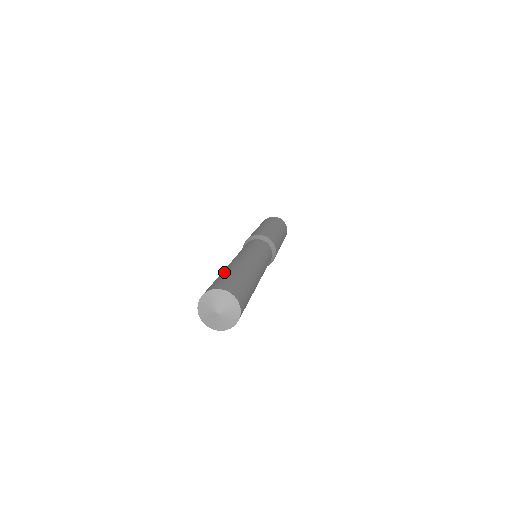
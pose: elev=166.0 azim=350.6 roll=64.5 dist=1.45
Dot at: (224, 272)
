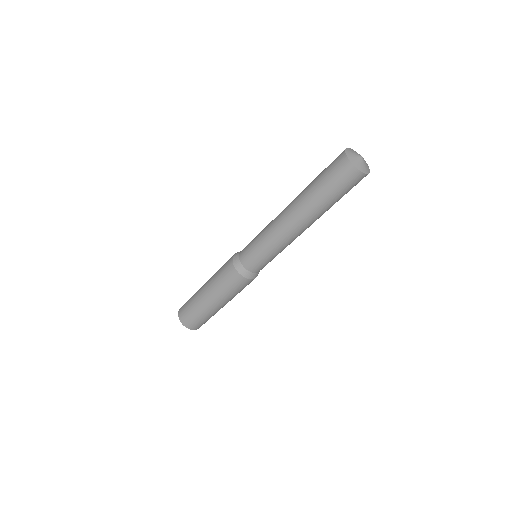
Dot at: (312, 182)
